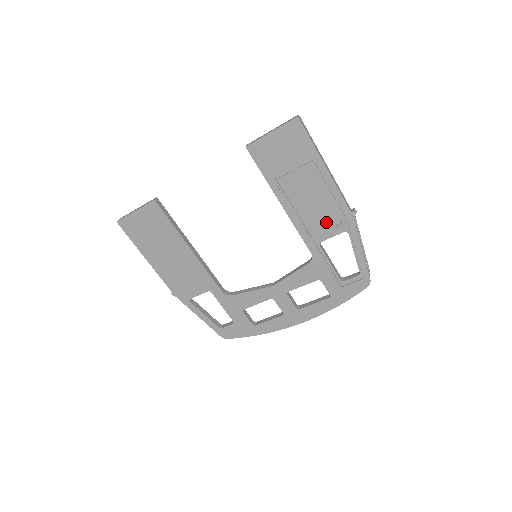
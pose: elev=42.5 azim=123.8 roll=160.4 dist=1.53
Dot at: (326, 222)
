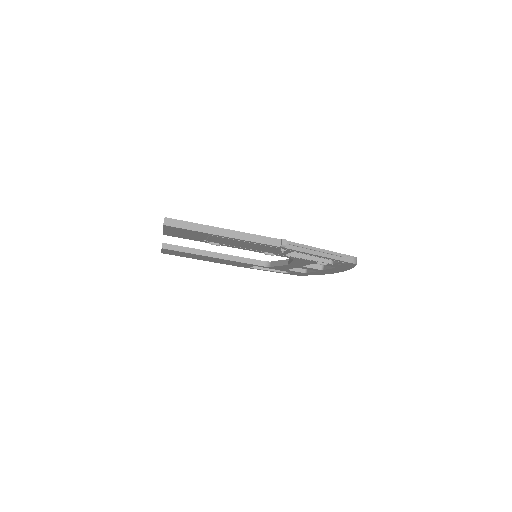
Dot at: (271, 250)
